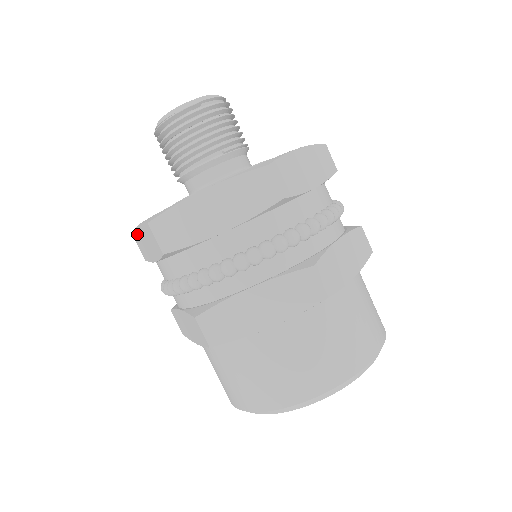
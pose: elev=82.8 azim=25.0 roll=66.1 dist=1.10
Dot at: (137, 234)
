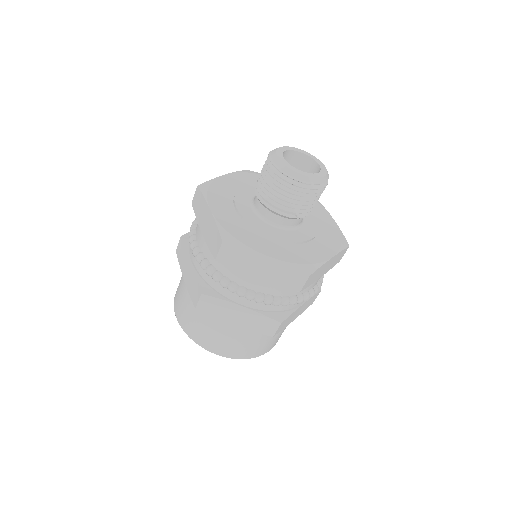
Dot at: (204, 201)
